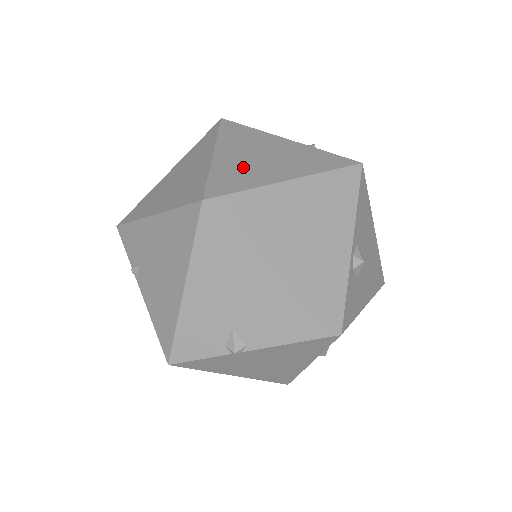
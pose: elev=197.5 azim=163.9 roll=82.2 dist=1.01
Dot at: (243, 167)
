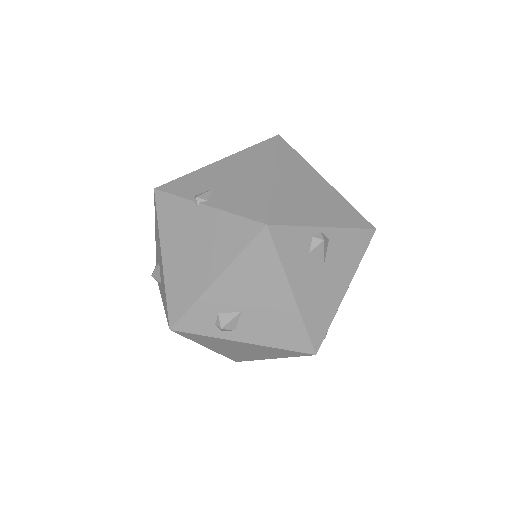
Dot at: occluded
